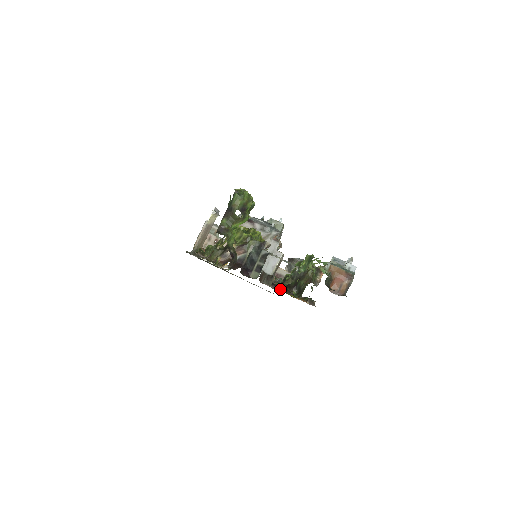
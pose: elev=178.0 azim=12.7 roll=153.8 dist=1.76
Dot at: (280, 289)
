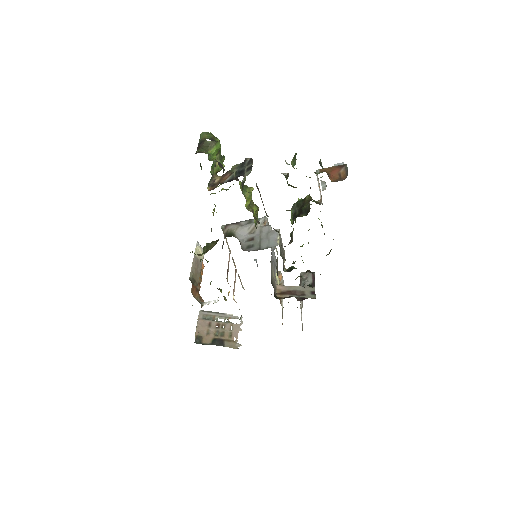
Dot at: occluded
